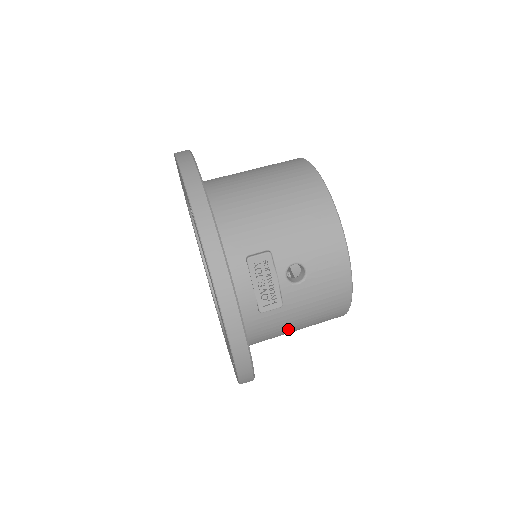
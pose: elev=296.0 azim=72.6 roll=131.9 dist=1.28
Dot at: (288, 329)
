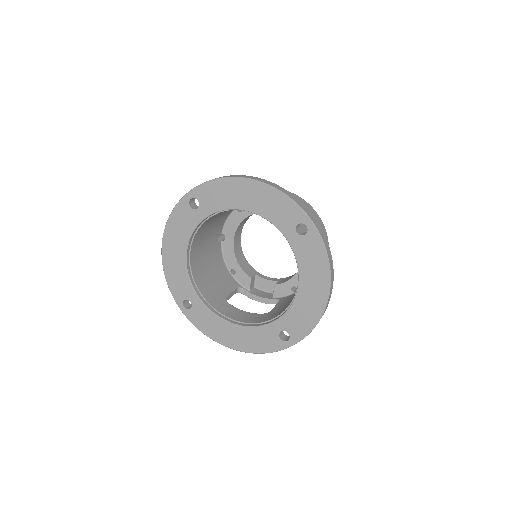
Dot at: (306, 226)
